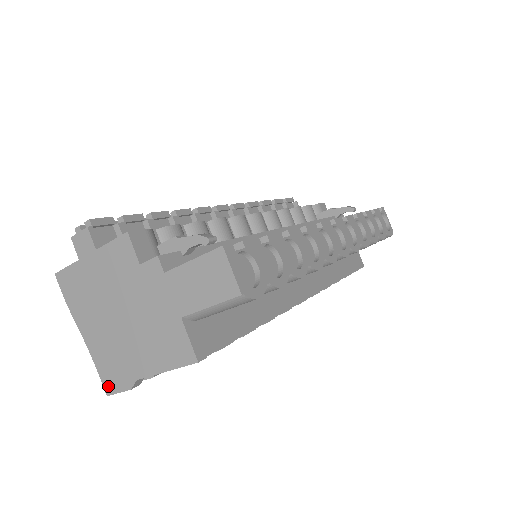
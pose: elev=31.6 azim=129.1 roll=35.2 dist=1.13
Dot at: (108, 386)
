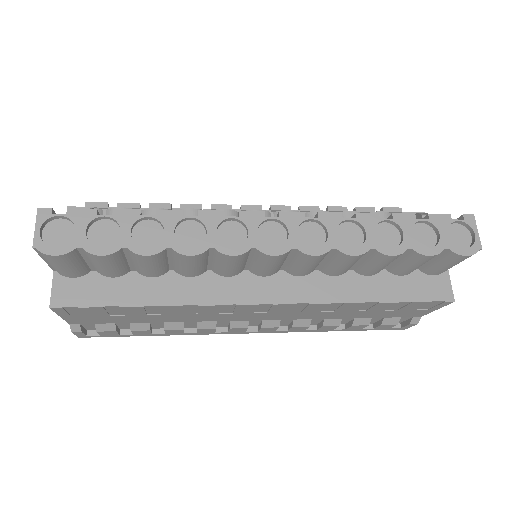
Dot at: occluded
